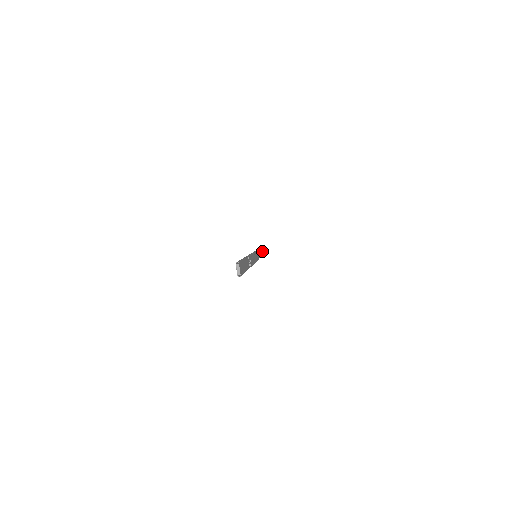
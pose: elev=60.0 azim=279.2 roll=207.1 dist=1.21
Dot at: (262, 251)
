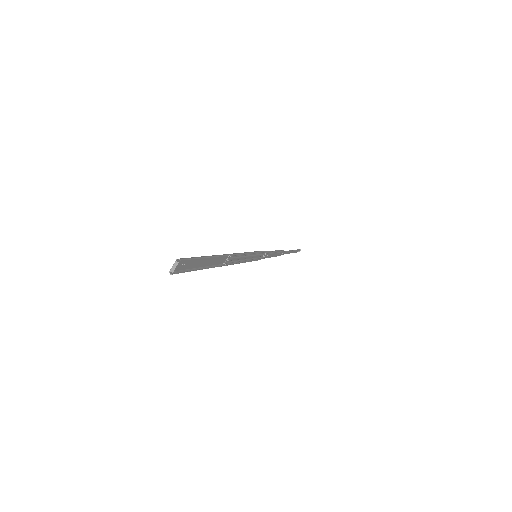
Dot at: (280, 253)
